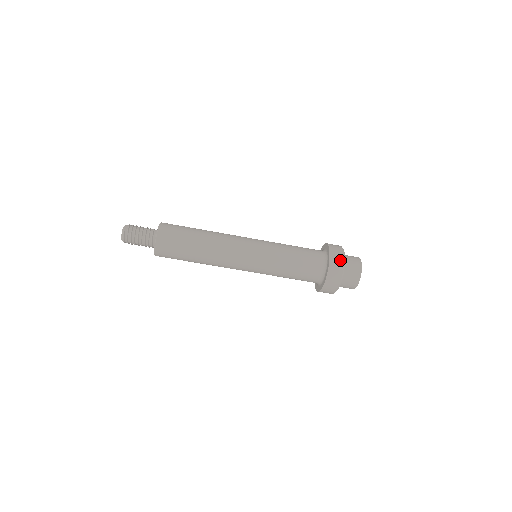
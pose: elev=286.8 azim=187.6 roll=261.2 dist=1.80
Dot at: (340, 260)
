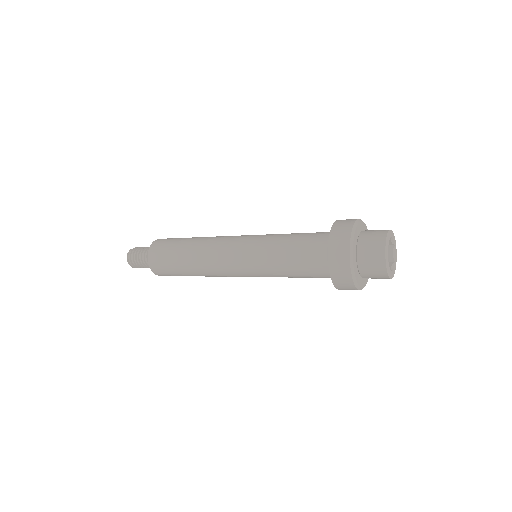
Dot at: (345, 231)
